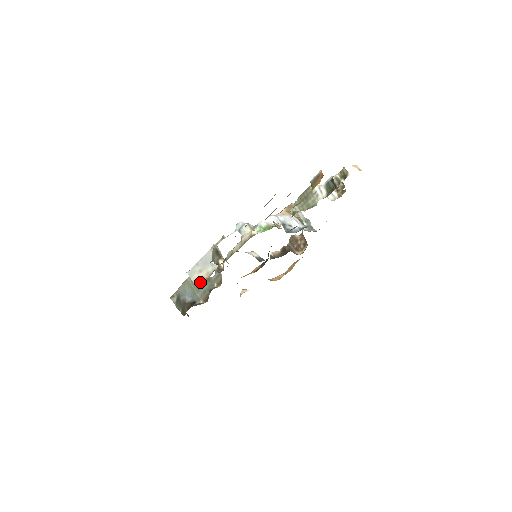
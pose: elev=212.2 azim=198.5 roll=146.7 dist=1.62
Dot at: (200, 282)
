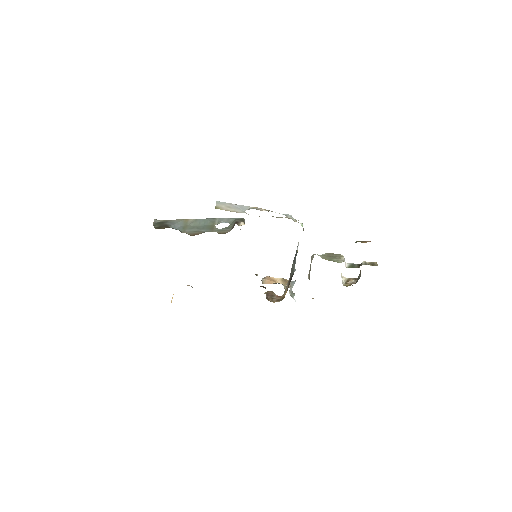
Dot at: (222, 209)
